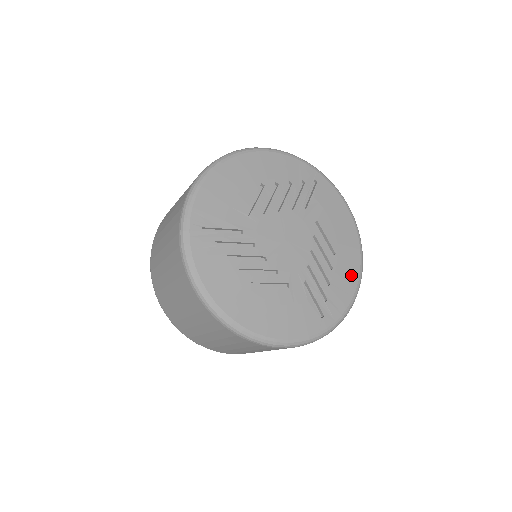
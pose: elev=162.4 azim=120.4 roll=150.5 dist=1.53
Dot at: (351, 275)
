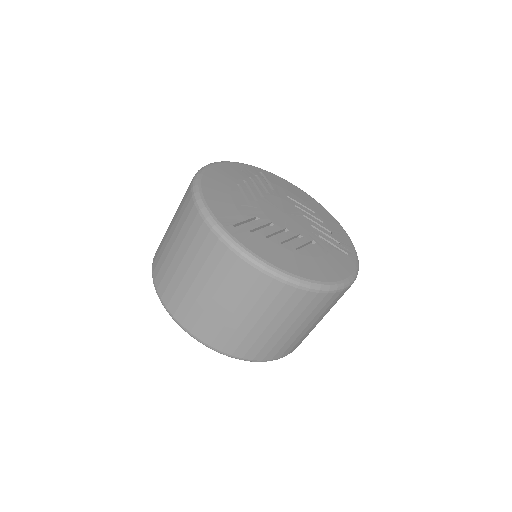
Dot at: (334, 223)
